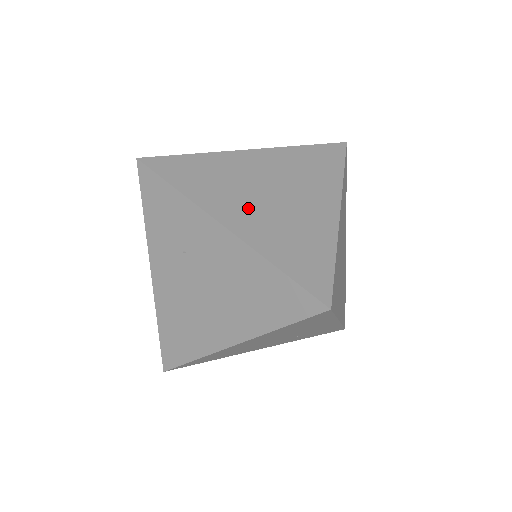
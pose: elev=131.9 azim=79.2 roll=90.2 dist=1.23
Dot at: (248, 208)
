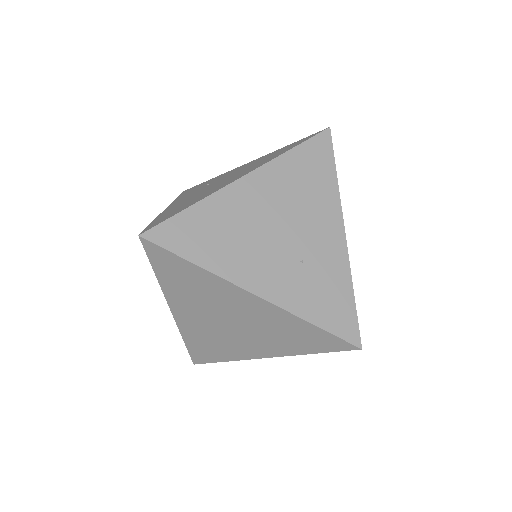
Dot at: occluded
